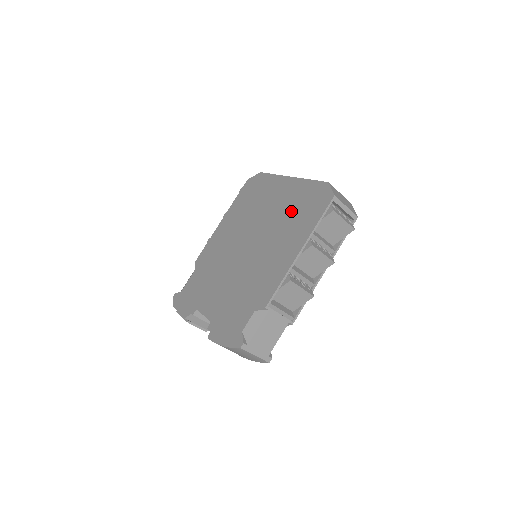
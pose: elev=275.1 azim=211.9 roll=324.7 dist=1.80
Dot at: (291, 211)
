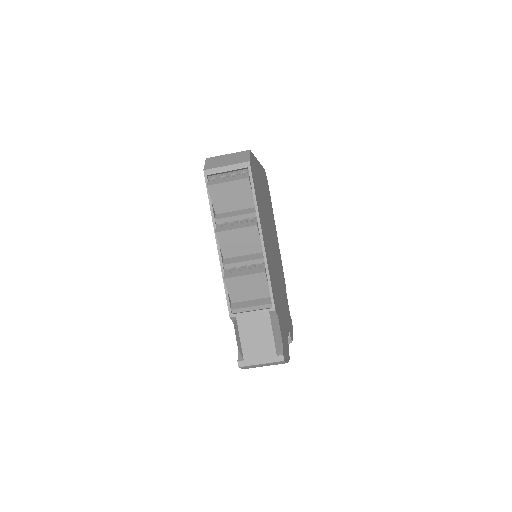
Dot at: occluded
